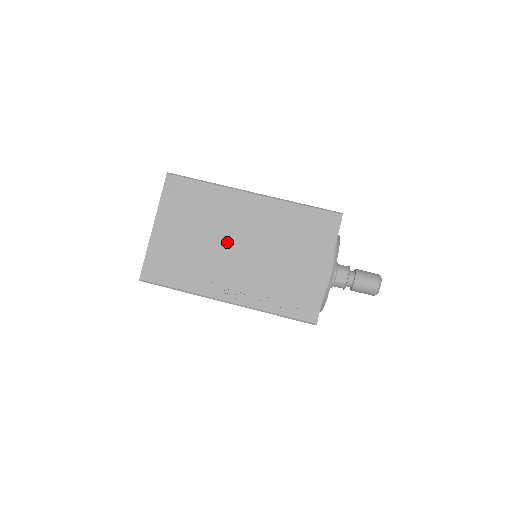
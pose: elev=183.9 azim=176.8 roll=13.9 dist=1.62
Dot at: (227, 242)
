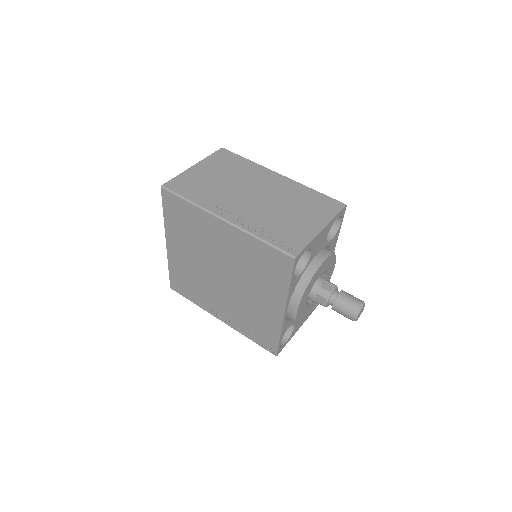
Dot at: (245, 189)
